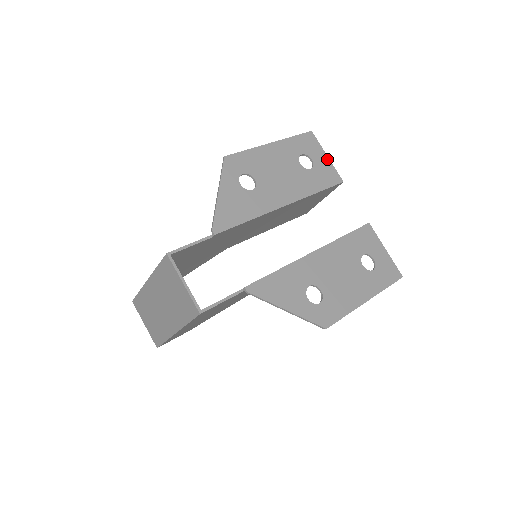
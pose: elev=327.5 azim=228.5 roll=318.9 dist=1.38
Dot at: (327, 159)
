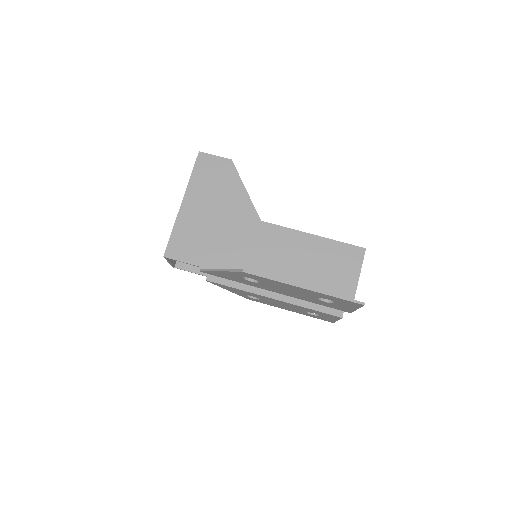
Dot at: (354, 309)
